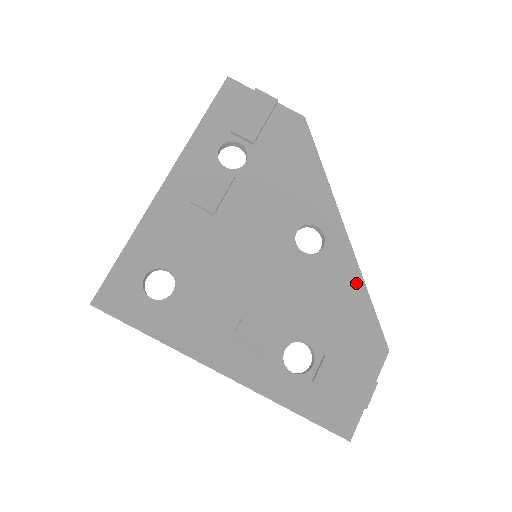
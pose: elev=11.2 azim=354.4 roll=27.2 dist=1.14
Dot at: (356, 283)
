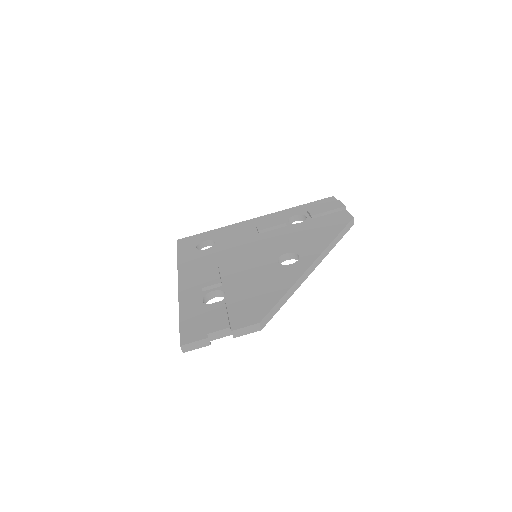
Dot at: (286, 285)
